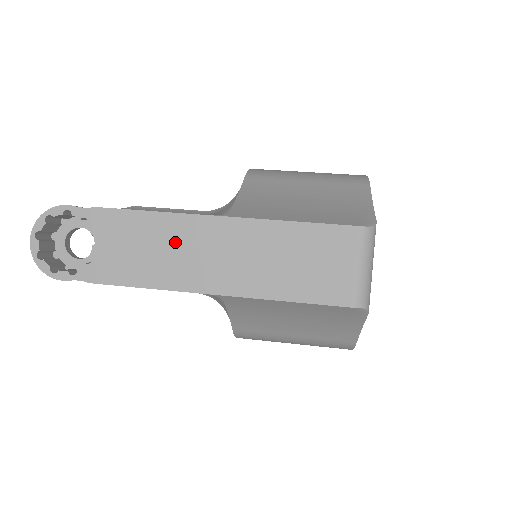
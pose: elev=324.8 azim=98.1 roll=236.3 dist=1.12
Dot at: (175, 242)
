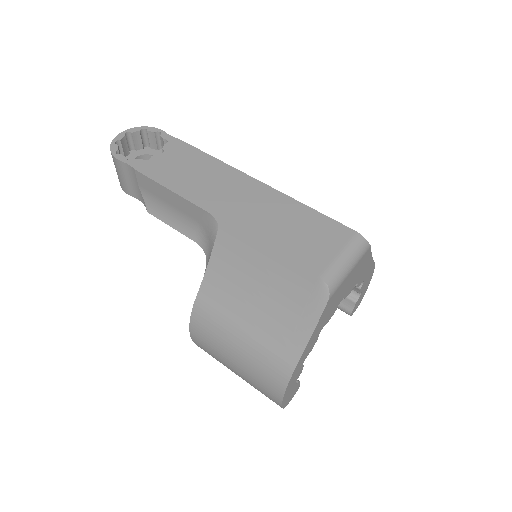
Dot at: (215, 178)
